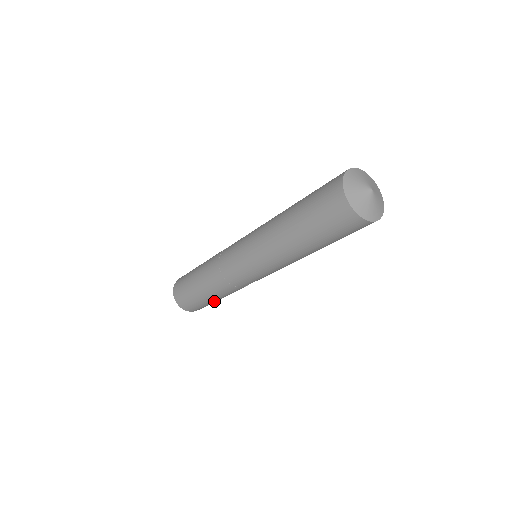
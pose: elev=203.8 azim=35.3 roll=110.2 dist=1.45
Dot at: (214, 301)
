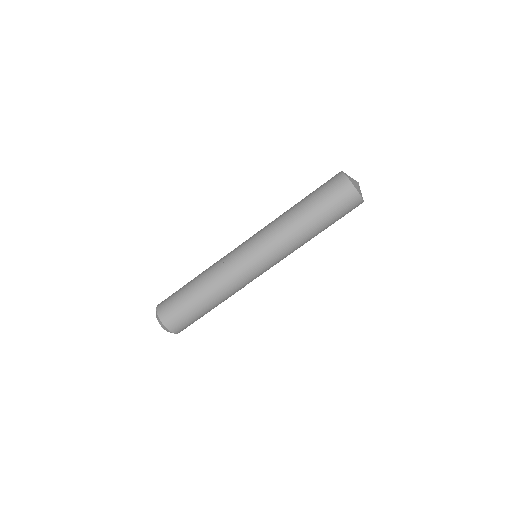
Dot at: (189, 296)
